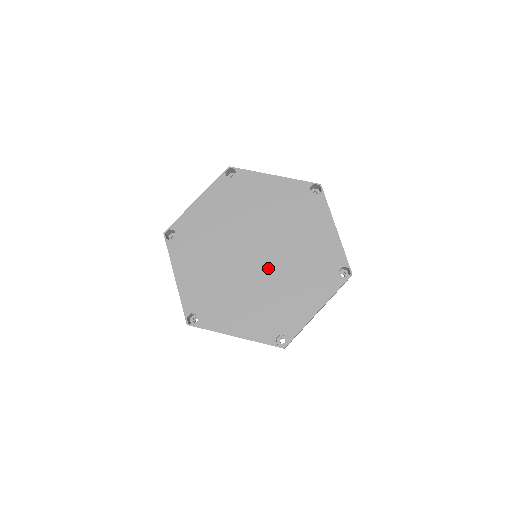
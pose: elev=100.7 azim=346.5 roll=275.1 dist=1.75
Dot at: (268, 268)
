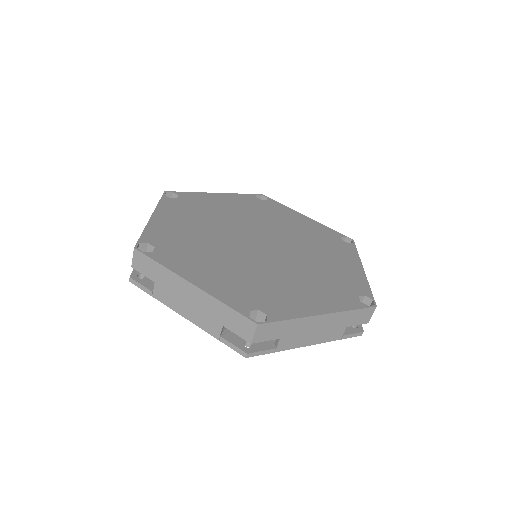
Dot at: (270, 258)
